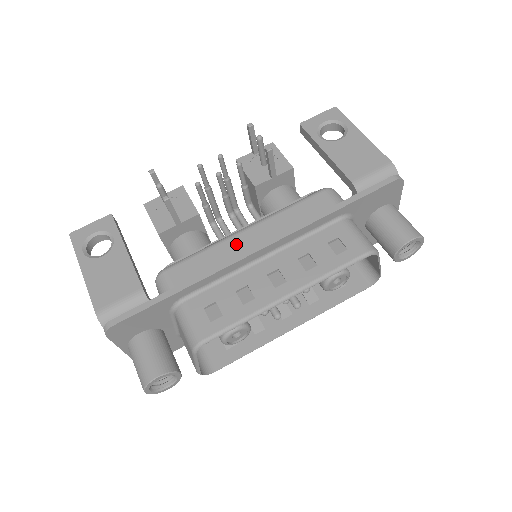
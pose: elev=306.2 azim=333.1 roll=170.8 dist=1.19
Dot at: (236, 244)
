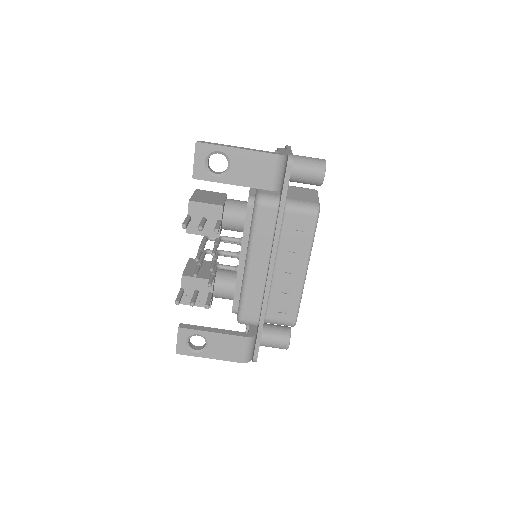
Dot at: (255, 277)
